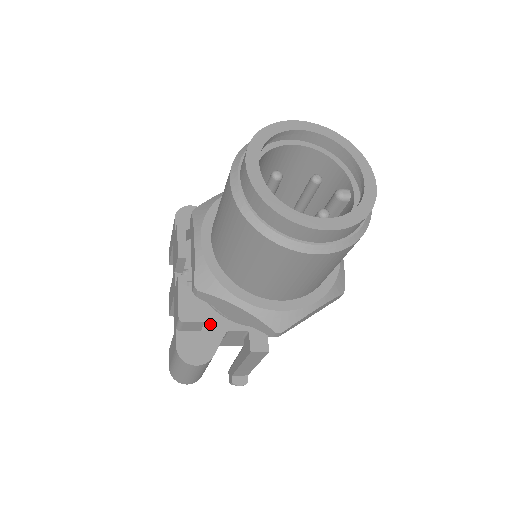
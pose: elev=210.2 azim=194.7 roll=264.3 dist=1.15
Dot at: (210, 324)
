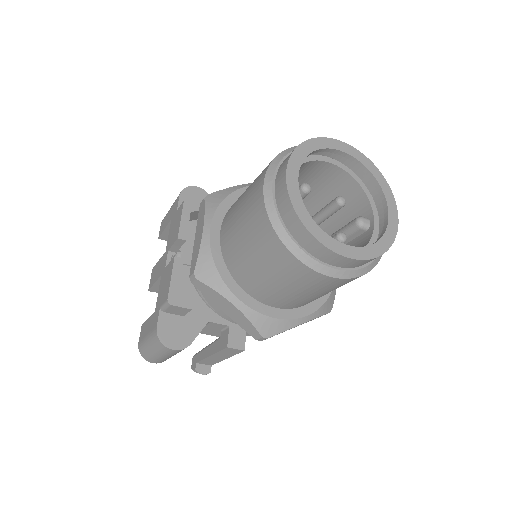
Dot at: (194, 311)
